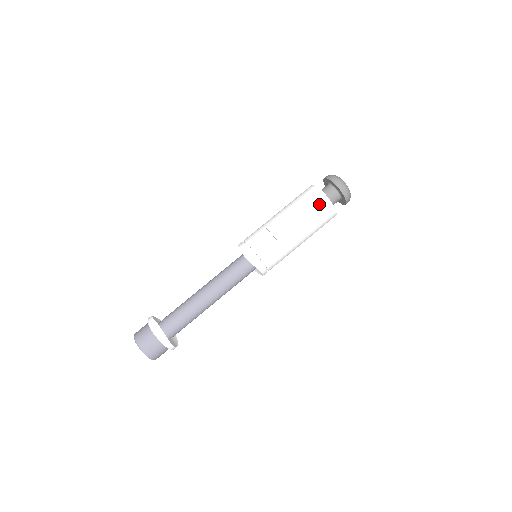
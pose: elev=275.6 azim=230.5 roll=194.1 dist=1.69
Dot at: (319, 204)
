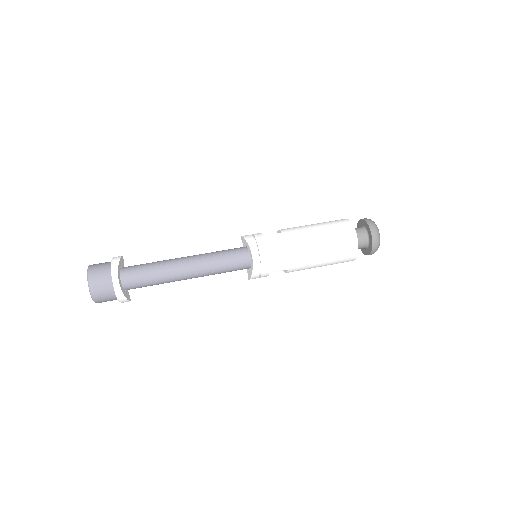
Dot at: (337, 221)
